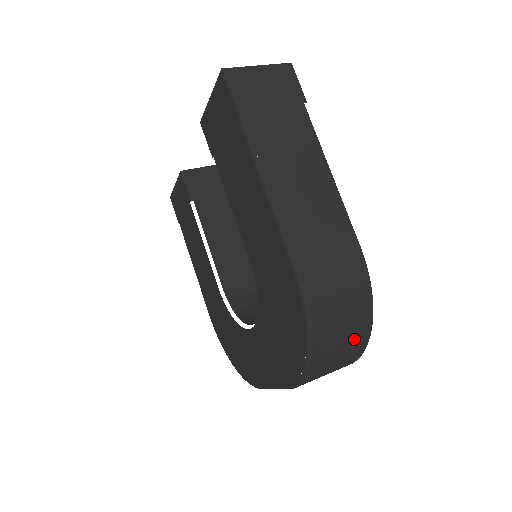
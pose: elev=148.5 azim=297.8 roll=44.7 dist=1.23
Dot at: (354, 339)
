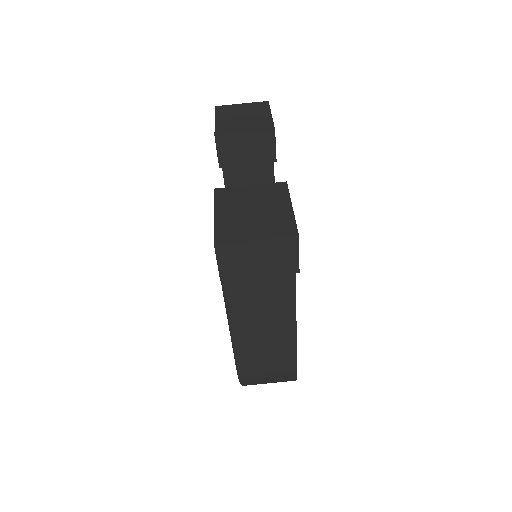
Dot at: occluded
